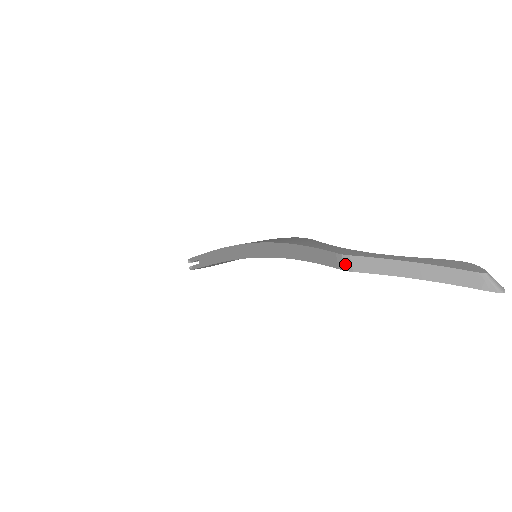
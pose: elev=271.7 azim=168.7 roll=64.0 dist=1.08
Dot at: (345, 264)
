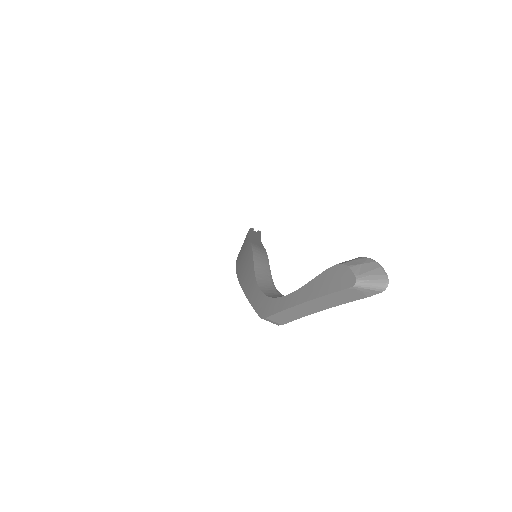
Dot at: occluded
